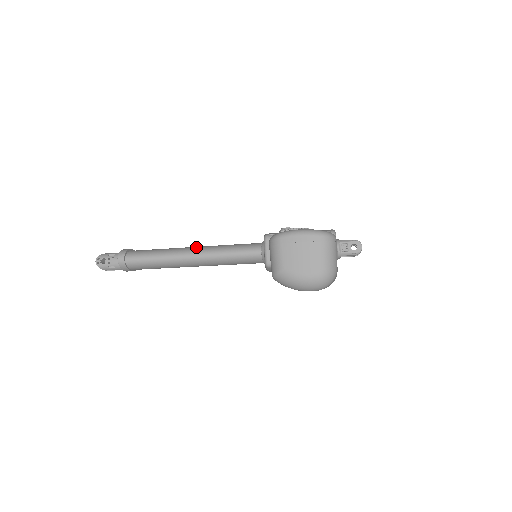
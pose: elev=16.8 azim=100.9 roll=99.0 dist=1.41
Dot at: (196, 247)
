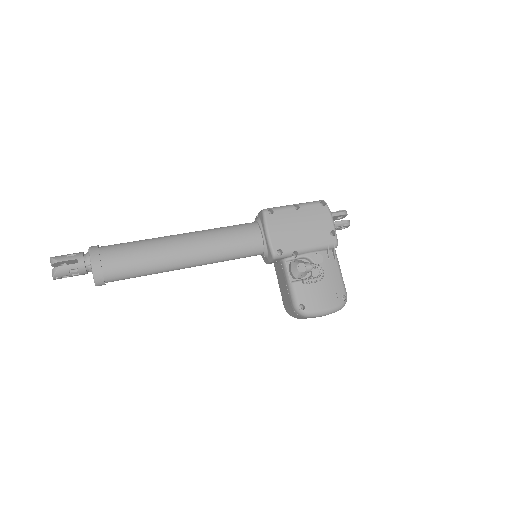
Dot at: (190, 257)
